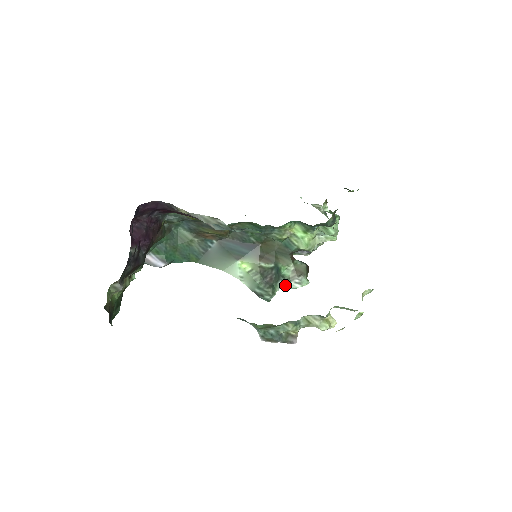
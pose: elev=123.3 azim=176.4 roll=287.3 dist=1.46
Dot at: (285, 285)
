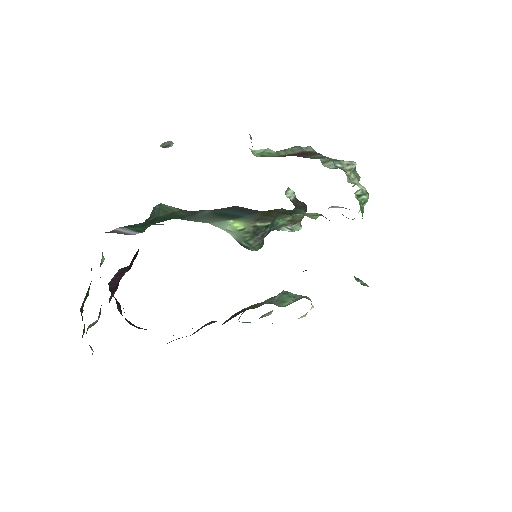
Dot at: (275, 229)
